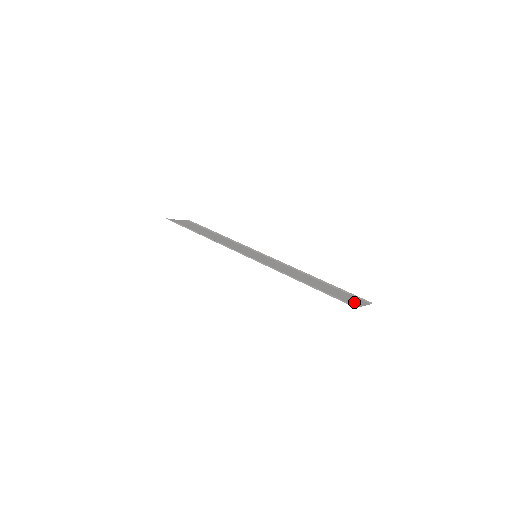
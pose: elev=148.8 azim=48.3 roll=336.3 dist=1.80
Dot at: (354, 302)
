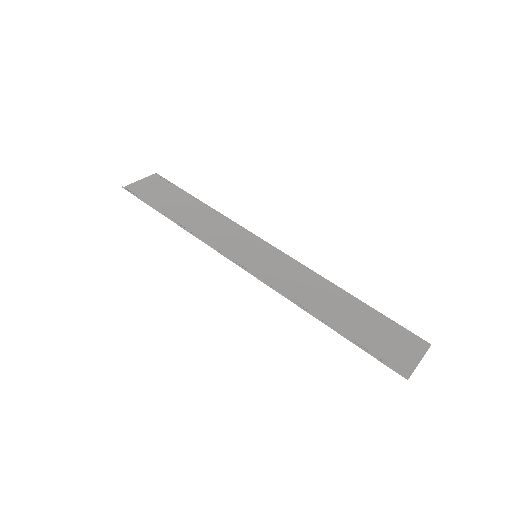
Dot at: (404, 357)
